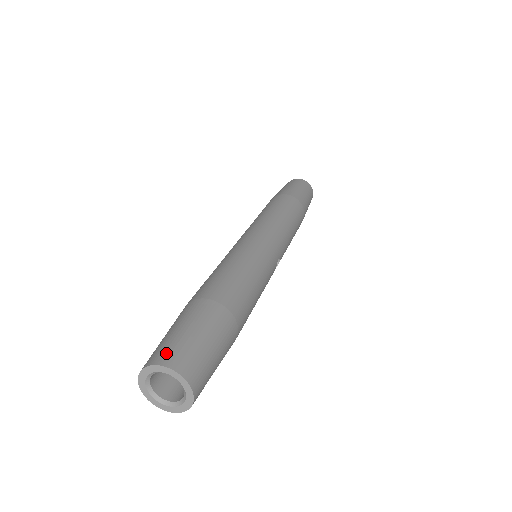
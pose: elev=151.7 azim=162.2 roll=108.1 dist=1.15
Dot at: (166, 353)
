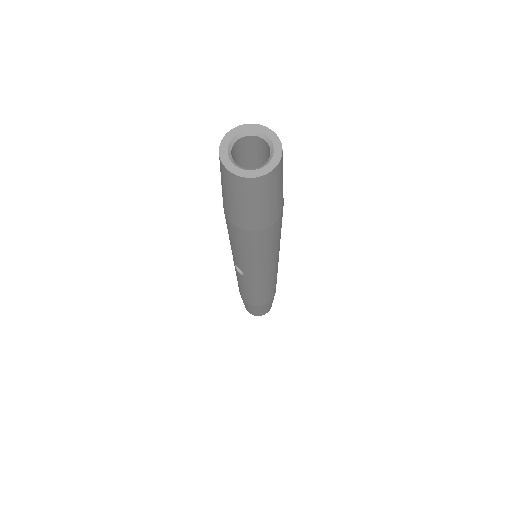
Dot at: occluded
